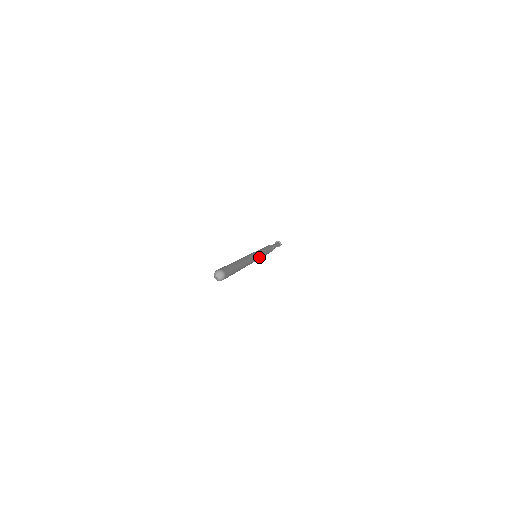
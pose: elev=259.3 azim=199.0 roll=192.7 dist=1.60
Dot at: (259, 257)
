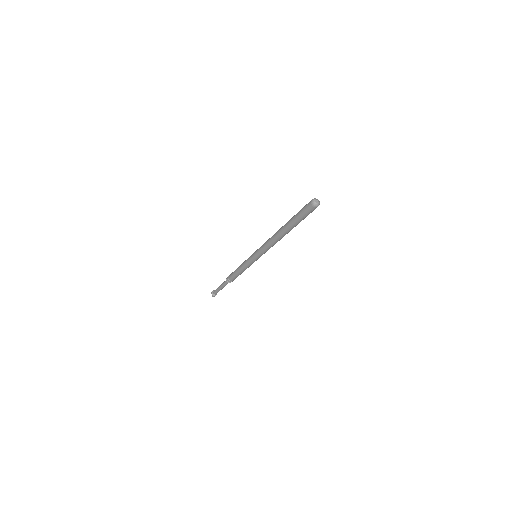
Dot at: occluded
